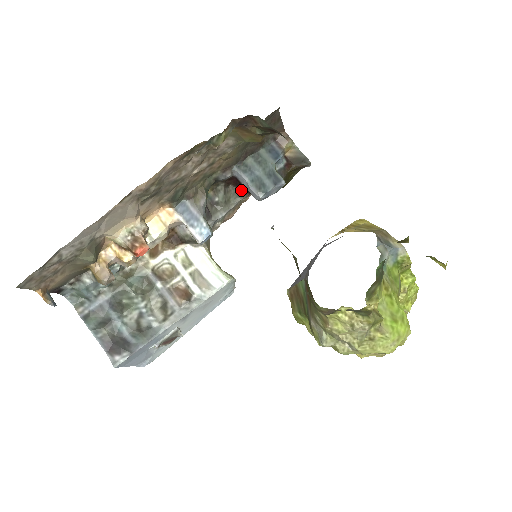
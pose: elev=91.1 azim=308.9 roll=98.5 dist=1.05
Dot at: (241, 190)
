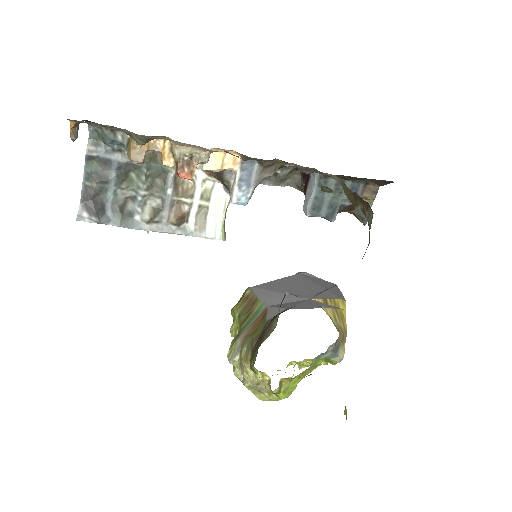
Dot at: occluded
